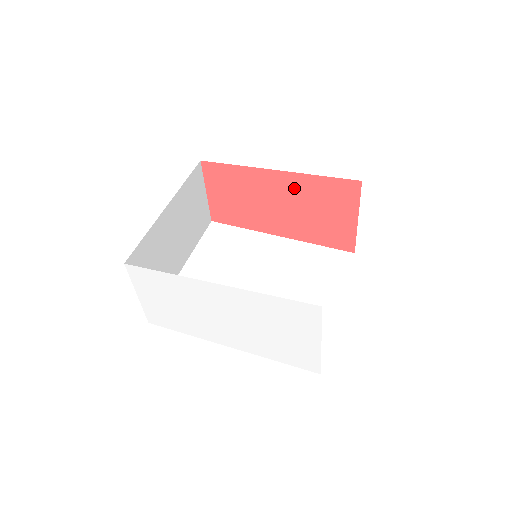
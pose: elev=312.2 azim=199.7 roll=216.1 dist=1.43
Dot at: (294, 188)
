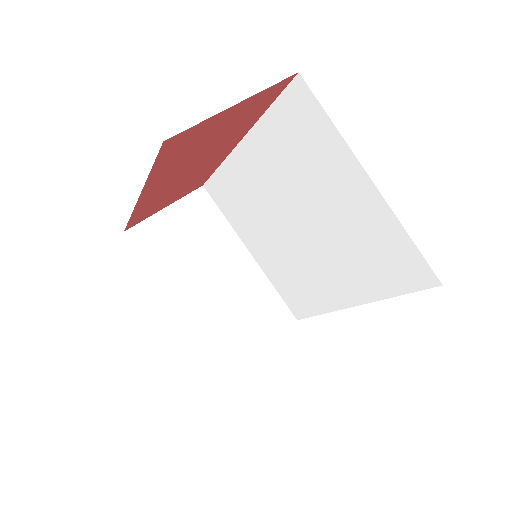
Dot at: (168, 175)
